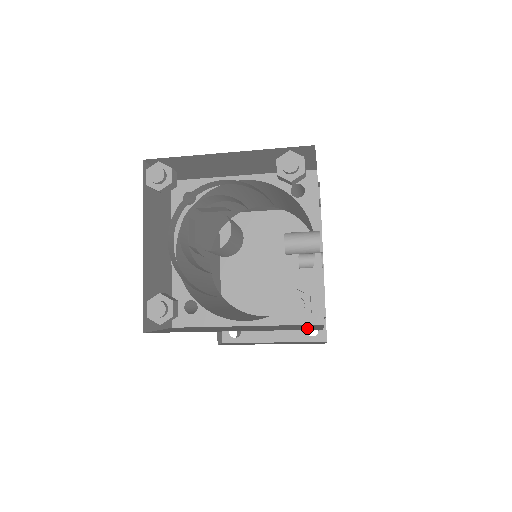
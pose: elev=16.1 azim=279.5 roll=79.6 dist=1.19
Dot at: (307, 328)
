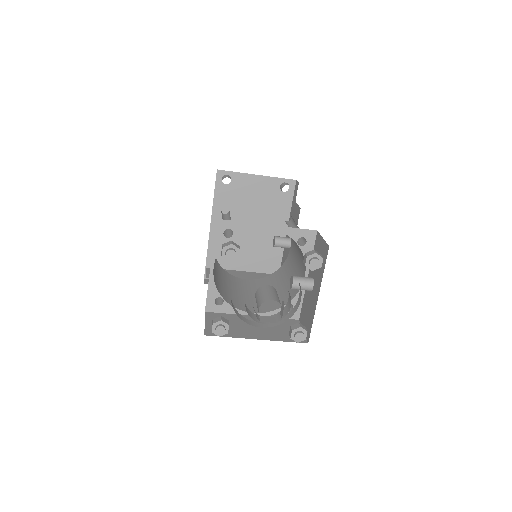
Dot at: occluded
